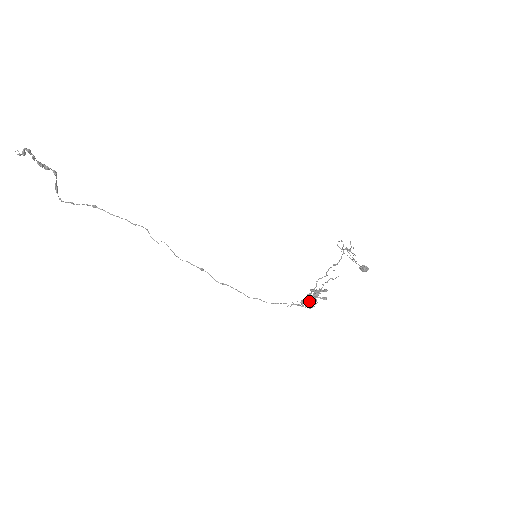
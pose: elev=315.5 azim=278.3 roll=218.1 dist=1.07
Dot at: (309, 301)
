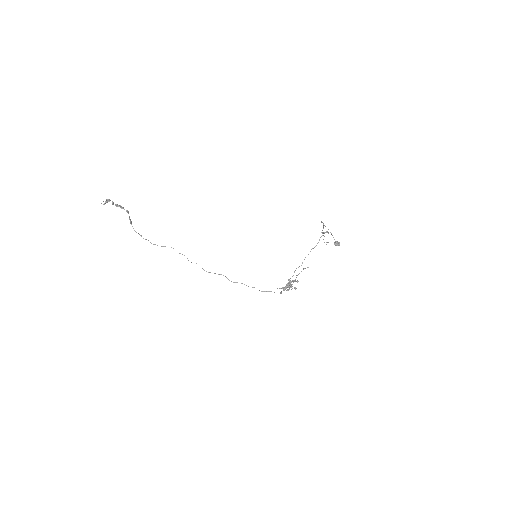
Dot at: occluded
